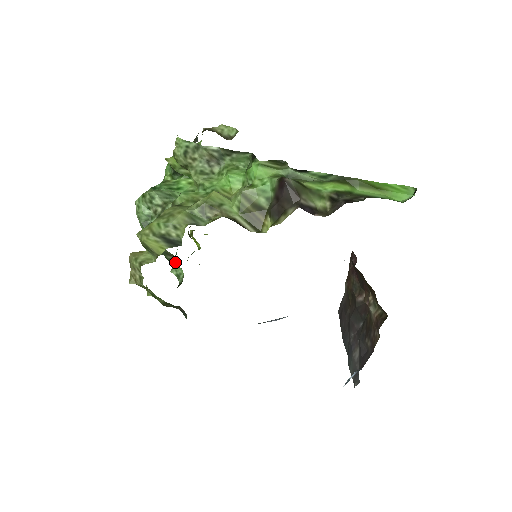
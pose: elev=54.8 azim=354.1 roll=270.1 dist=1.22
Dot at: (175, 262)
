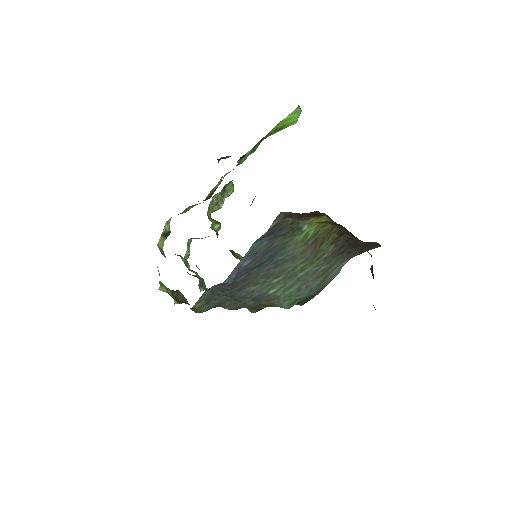
Dot at: occluded
